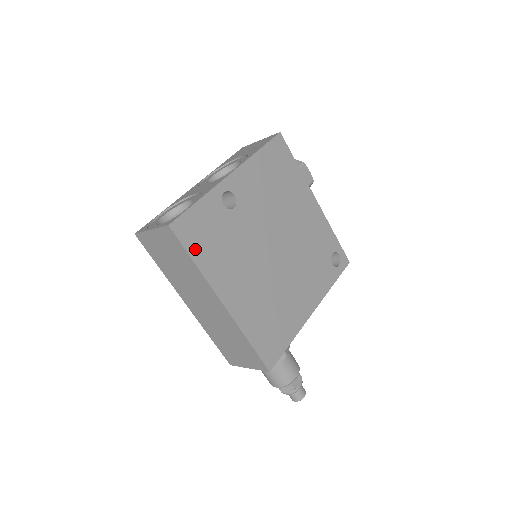
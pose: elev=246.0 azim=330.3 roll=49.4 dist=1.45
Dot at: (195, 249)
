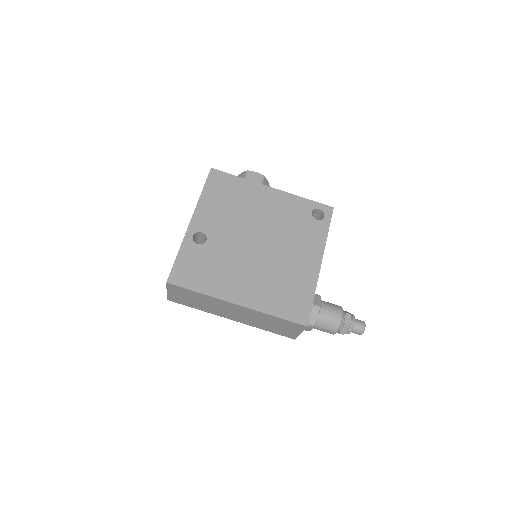
Dot at: (194, 284)
